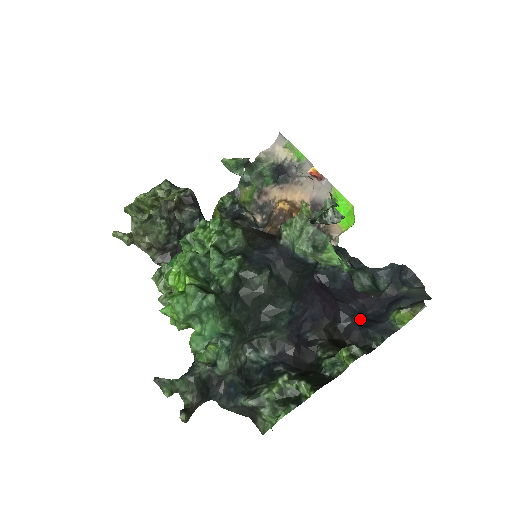
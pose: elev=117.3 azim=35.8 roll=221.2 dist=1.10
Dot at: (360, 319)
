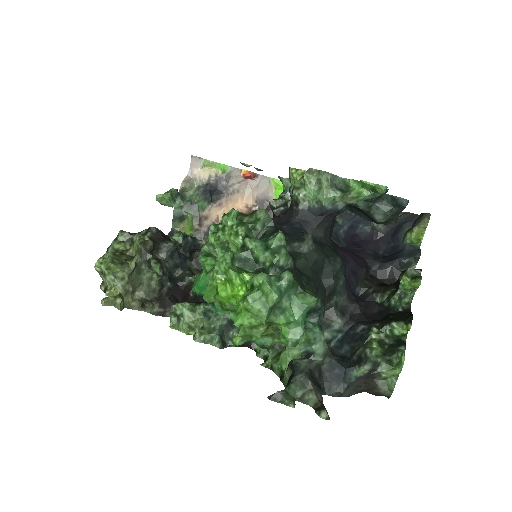
Dot at: (383, 258)
